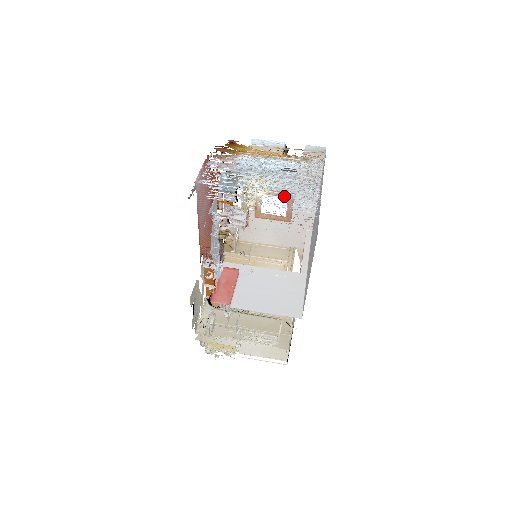
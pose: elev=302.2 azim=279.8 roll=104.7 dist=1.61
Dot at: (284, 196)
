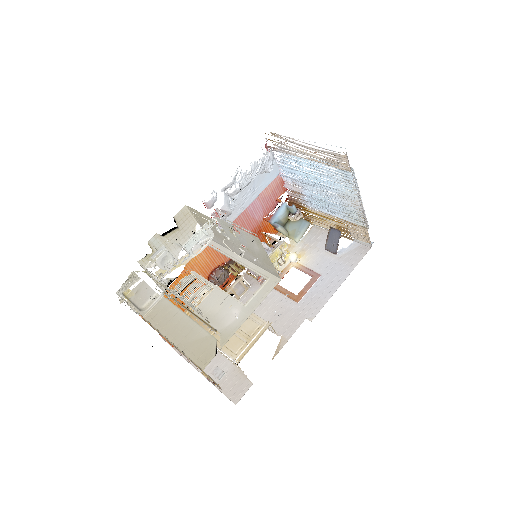
Dot at: (310, 274)
